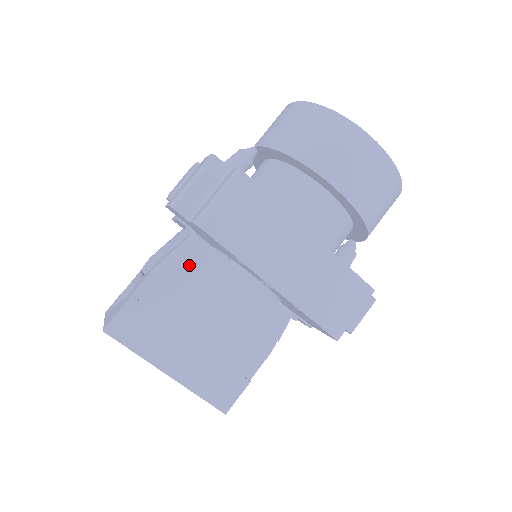
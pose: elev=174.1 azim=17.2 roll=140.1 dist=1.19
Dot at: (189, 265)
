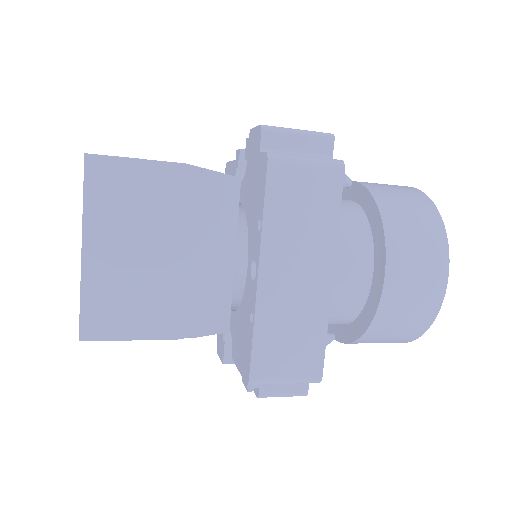
Dot at: (207, 195)
